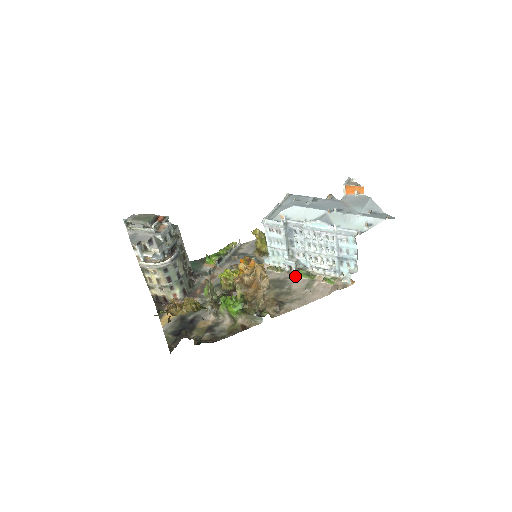
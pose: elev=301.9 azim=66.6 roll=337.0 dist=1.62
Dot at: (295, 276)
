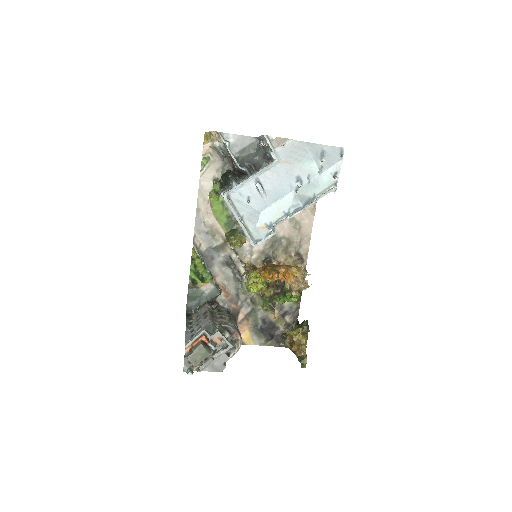
Dot at: (276, 227)
